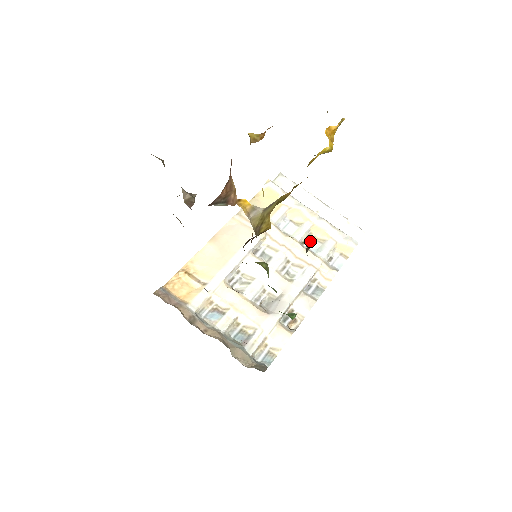
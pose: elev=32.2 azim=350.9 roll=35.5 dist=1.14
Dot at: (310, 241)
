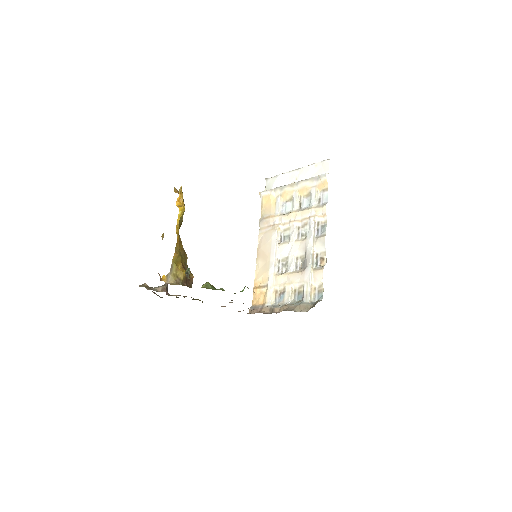
Dot at: (188, 270)
